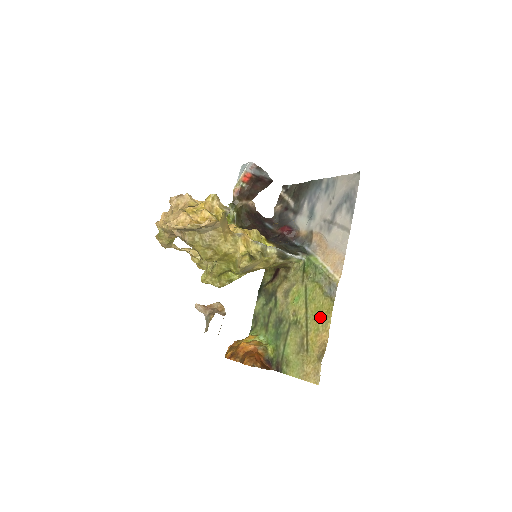
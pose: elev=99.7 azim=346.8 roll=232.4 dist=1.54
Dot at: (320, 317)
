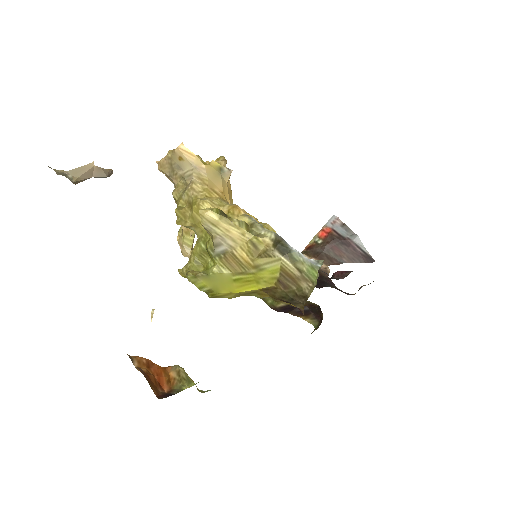
Dot at: occluded
